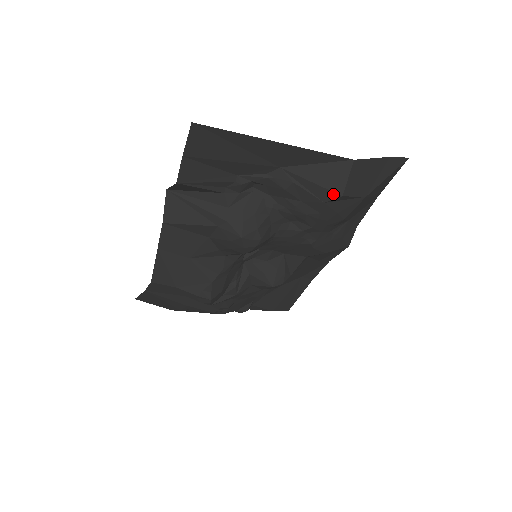
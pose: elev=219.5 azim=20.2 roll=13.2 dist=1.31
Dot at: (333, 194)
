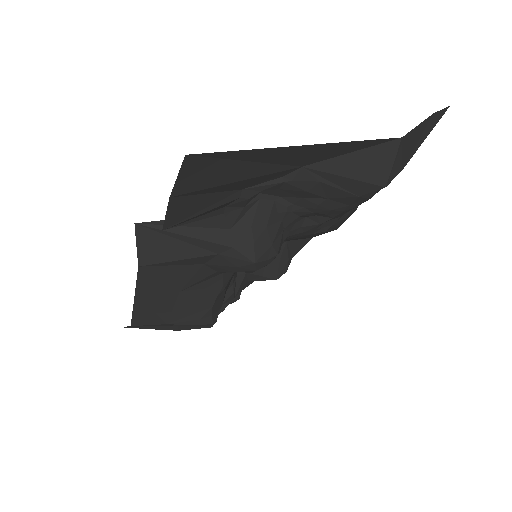
Dot at: (373, 186)
